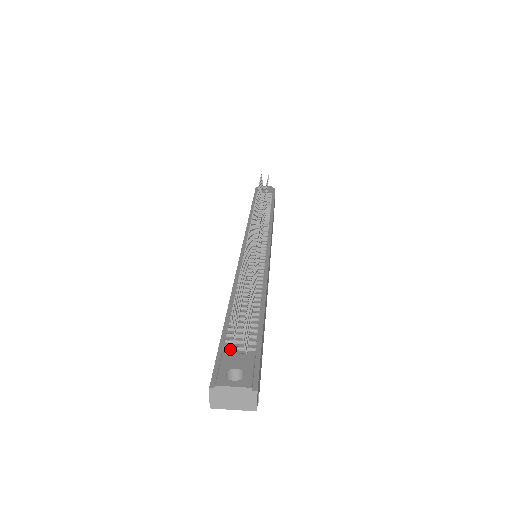
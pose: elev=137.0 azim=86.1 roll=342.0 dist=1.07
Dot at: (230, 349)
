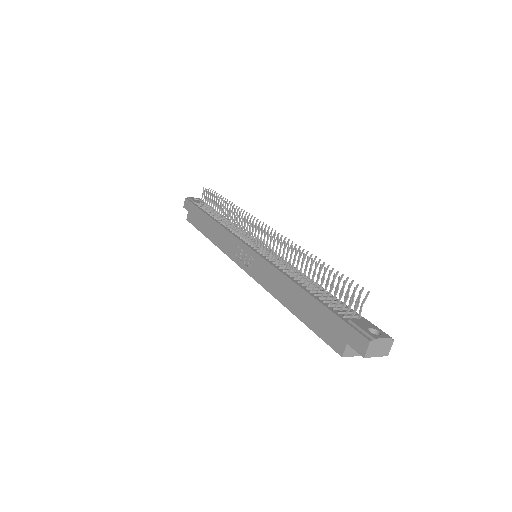
Dot at: (348, 317)
